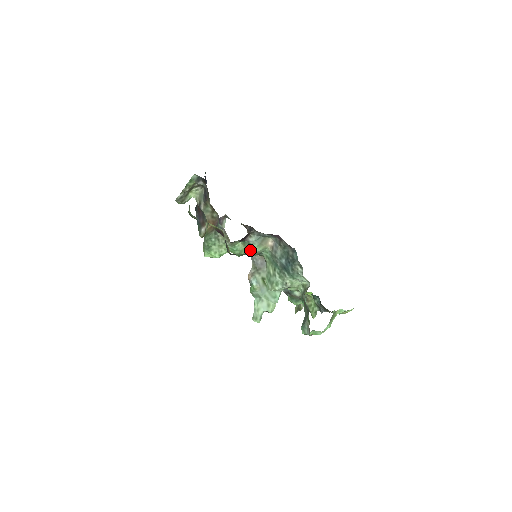
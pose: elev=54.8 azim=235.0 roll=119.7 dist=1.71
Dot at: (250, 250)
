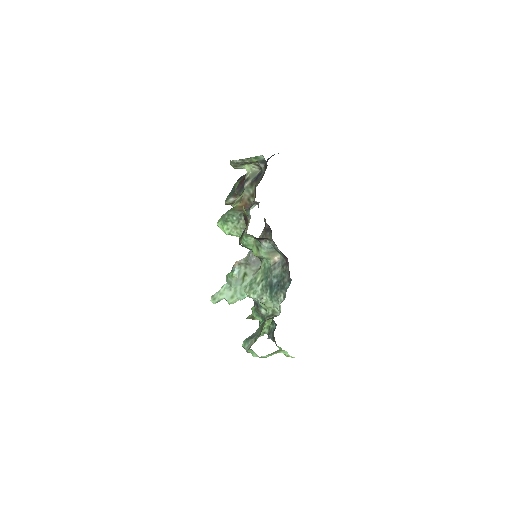
Dot at: (256, 250)
